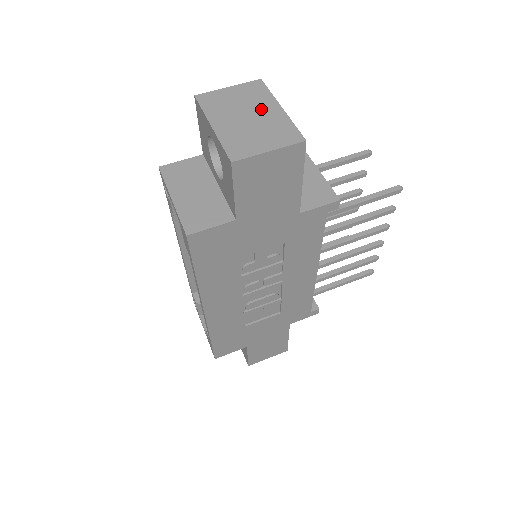
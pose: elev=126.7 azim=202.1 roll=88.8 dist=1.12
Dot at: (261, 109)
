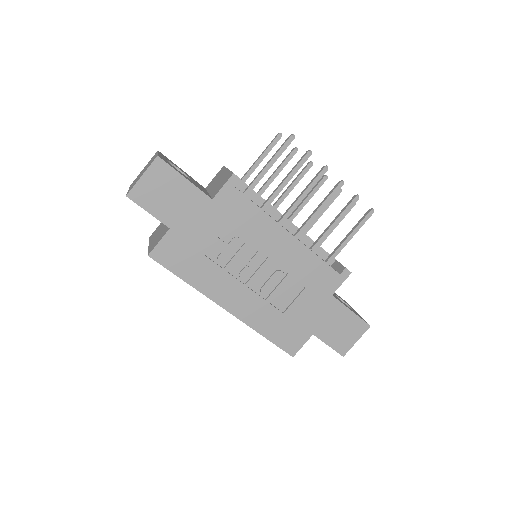
Dot at: occluded
